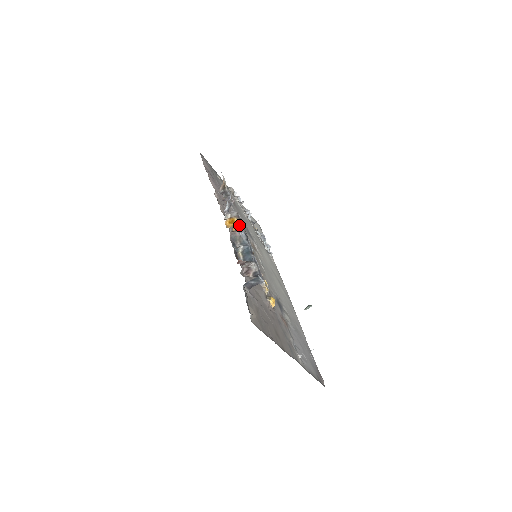
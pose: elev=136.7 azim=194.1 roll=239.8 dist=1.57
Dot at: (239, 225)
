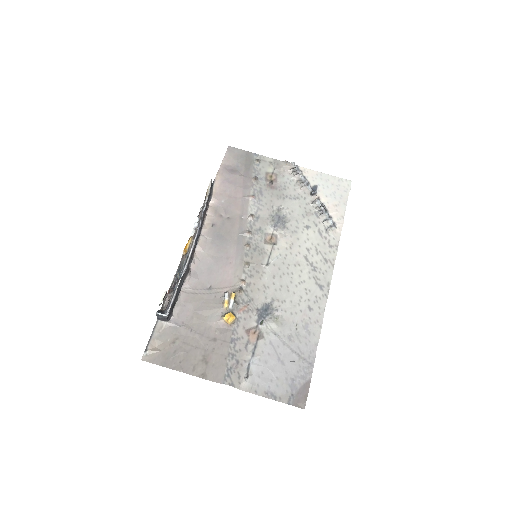
Dot at: (188, 247)
